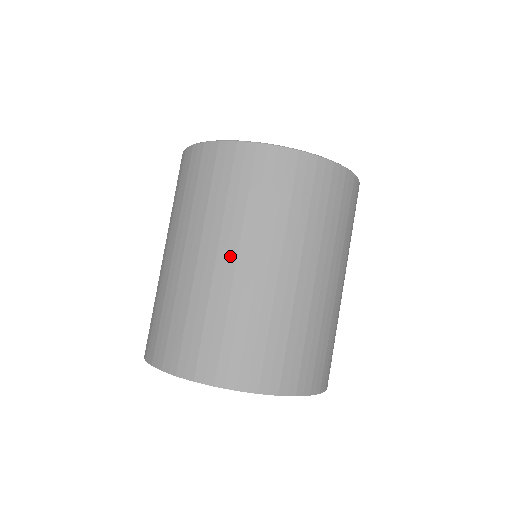
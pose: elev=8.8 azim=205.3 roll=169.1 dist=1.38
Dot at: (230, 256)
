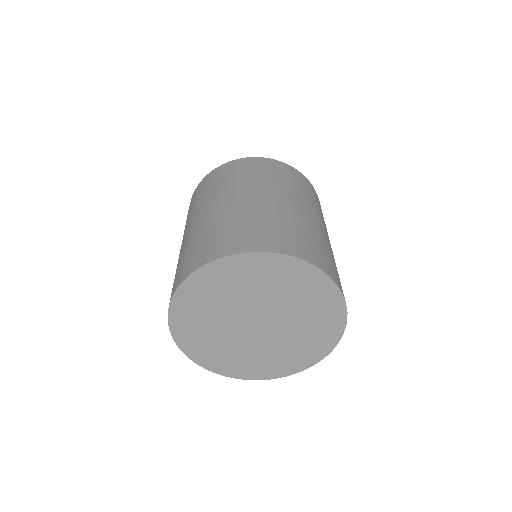
Dot at: (285, 199)
